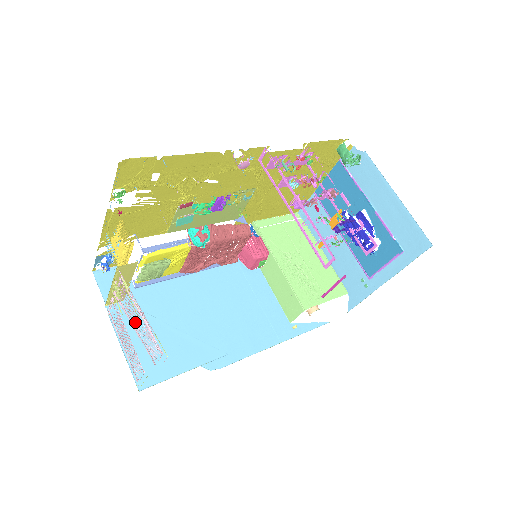
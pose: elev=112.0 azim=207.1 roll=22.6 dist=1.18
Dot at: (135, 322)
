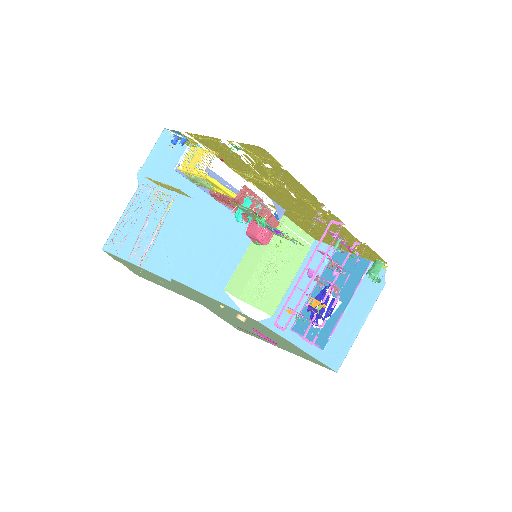
Dot at: (148, 221)
